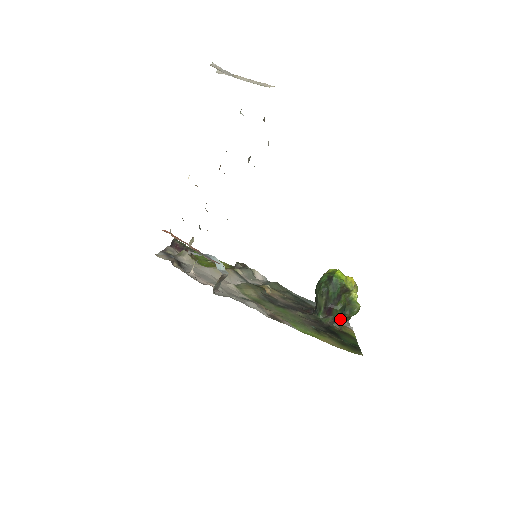
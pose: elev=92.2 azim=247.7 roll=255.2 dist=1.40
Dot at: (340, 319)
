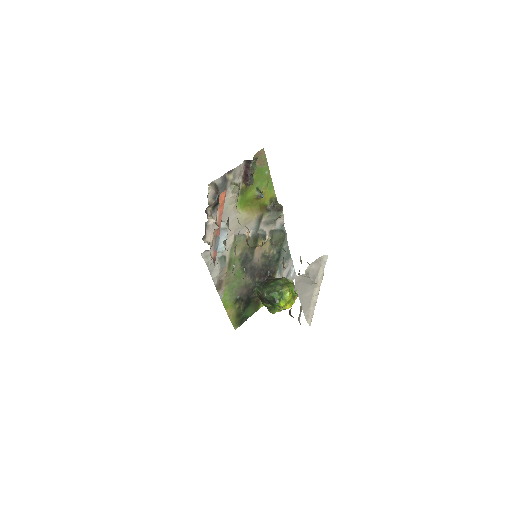
Dot at: occluded
